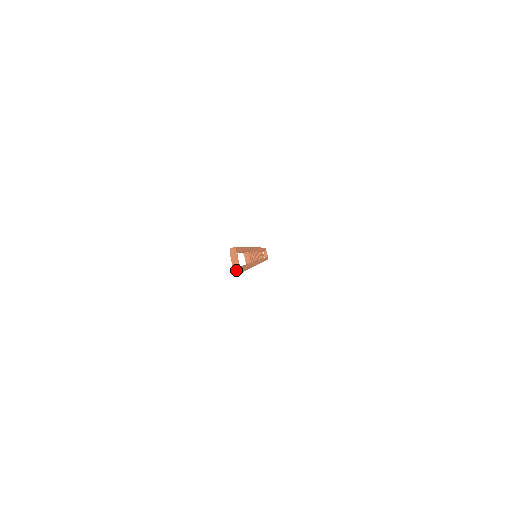
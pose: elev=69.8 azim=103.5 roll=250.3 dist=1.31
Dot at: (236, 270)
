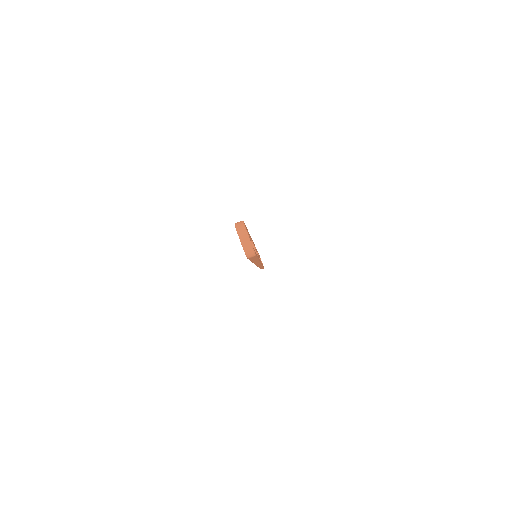
Dot at: (248, 252)
